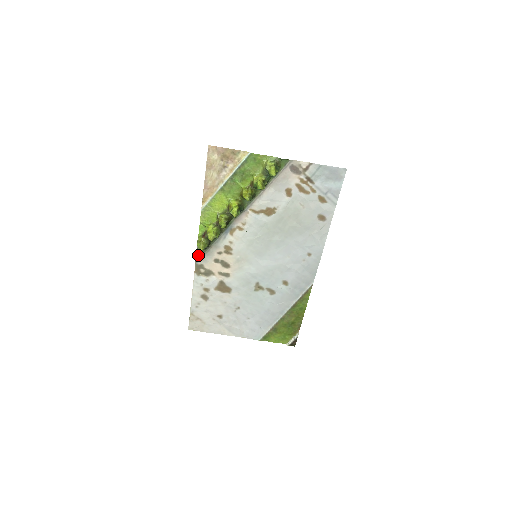
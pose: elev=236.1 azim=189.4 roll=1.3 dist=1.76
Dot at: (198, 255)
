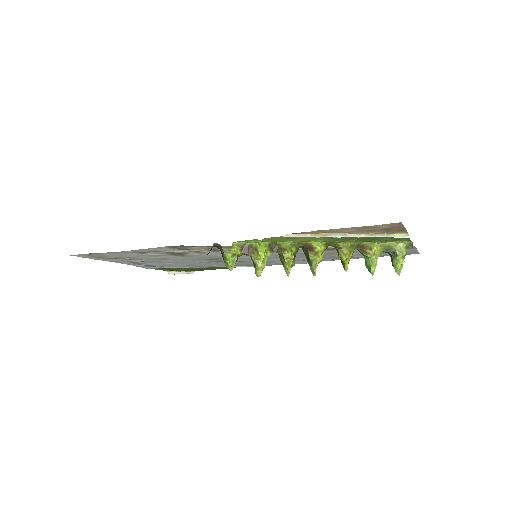
Dot at: occluded
